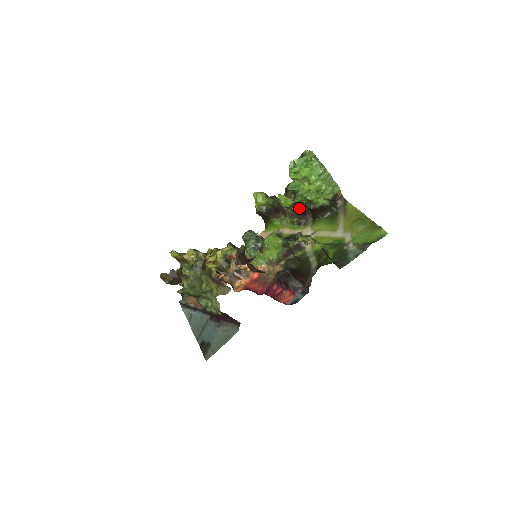
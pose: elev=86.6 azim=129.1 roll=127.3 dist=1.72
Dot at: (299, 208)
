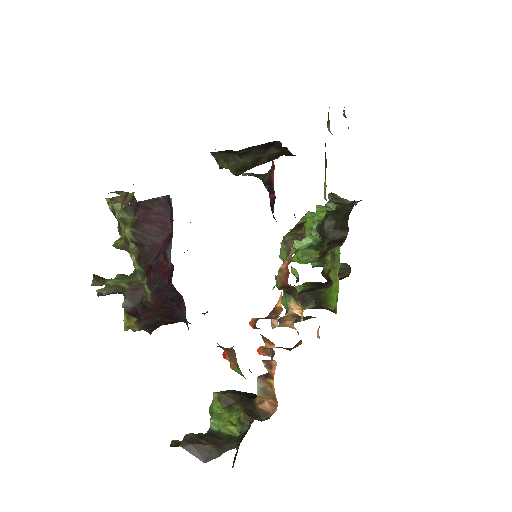
Dot at: (324, 244)
